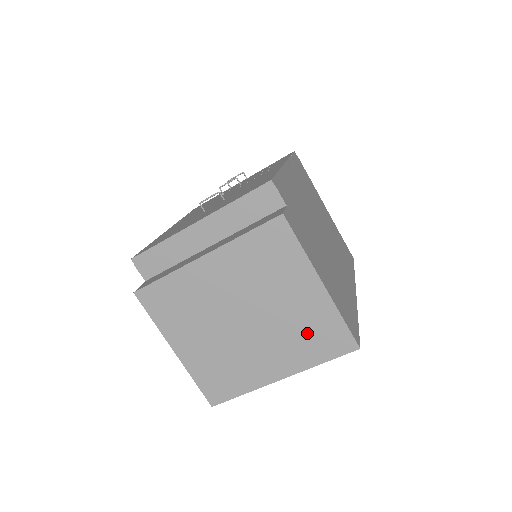
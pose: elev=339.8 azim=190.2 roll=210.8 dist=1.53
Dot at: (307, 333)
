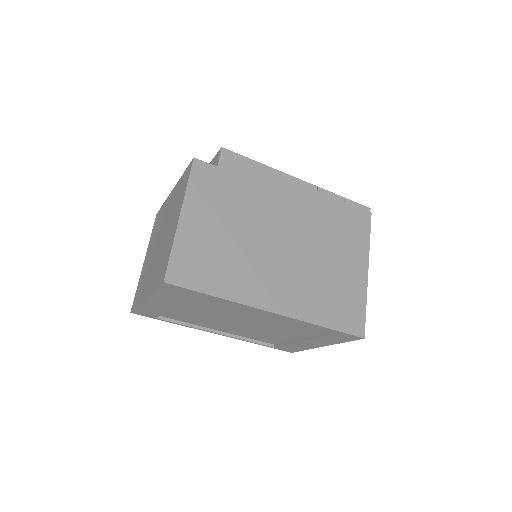
Dot at: (162, 259)
